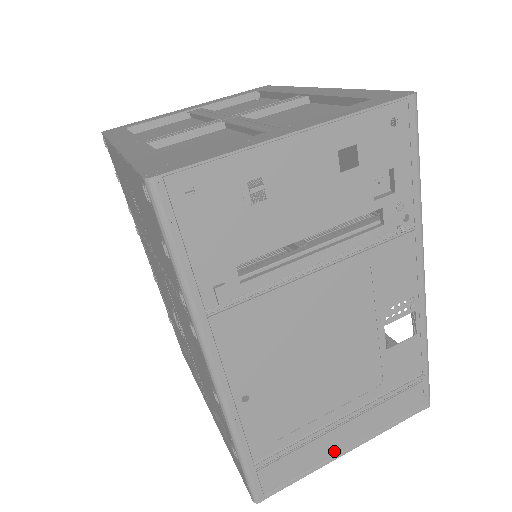
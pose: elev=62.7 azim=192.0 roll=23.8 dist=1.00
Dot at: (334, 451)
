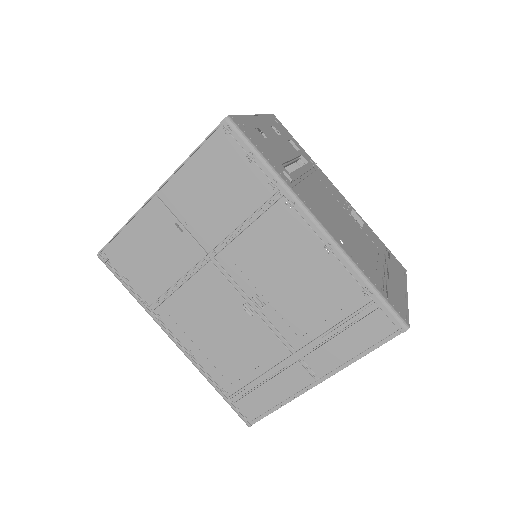
Dot at: (402, 292)
